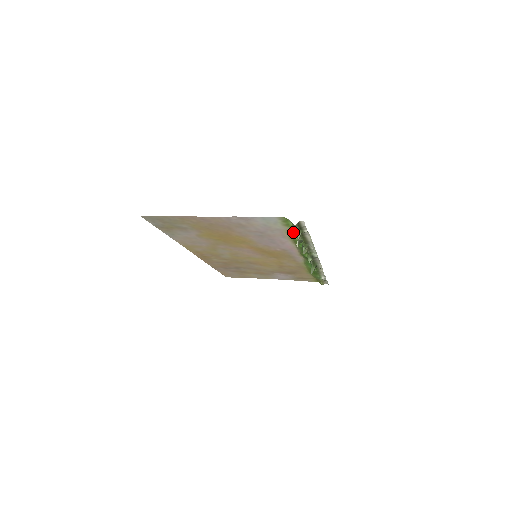
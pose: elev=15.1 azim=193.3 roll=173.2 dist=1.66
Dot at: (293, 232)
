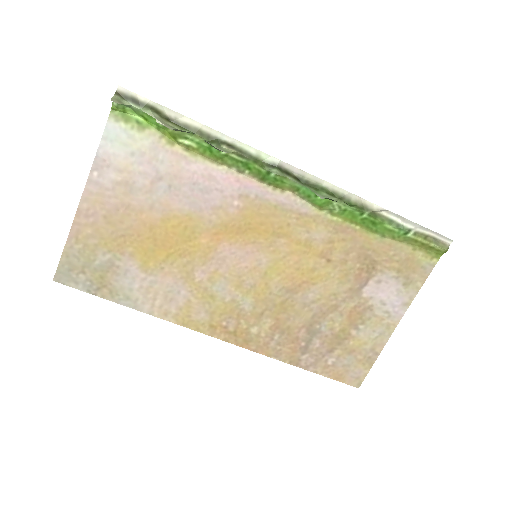
Dot at: (167, 133)
